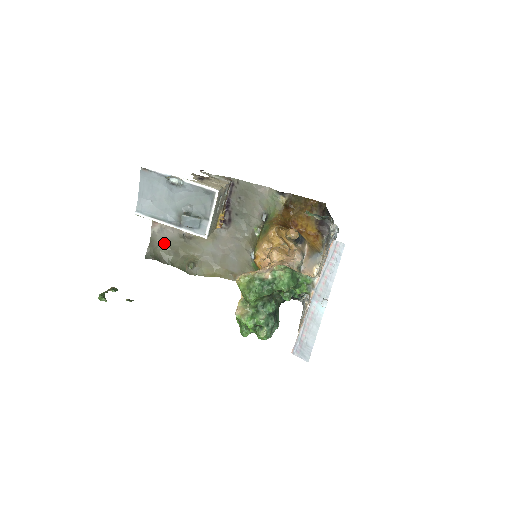
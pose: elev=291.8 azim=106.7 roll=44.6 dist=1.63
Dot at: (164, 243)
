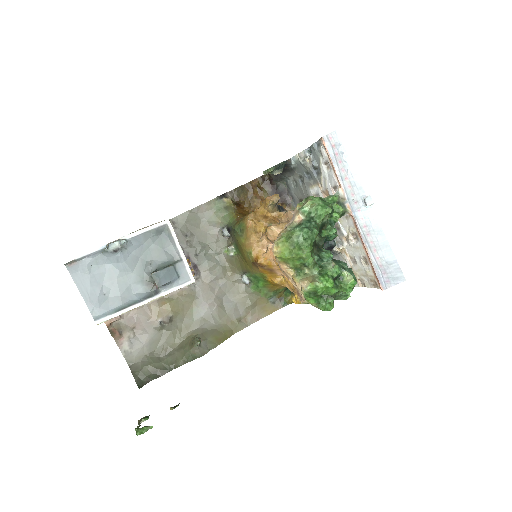
Dot at: (146, 354)
